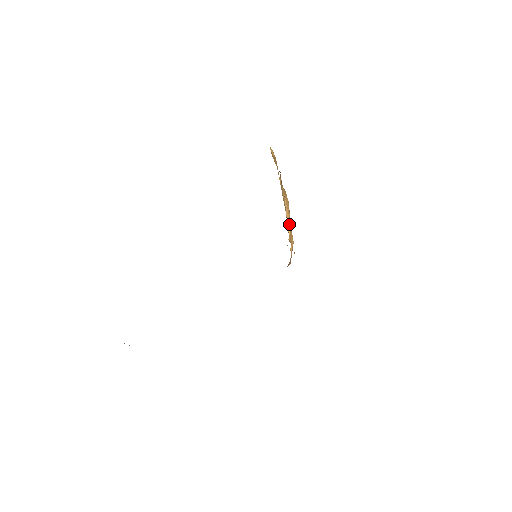
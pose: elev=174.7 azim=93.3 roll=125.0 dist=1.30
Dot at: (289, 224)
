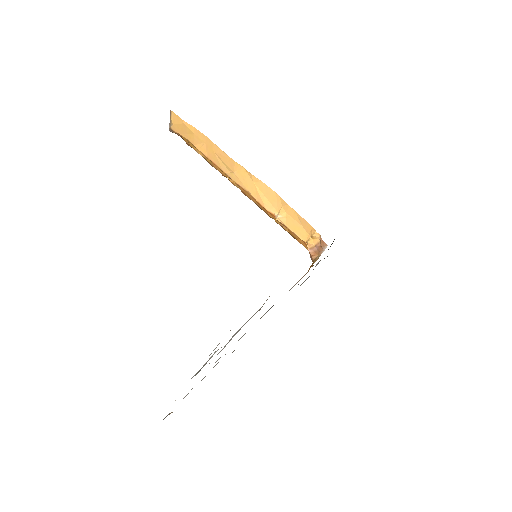
Dot at: (285, 216)
